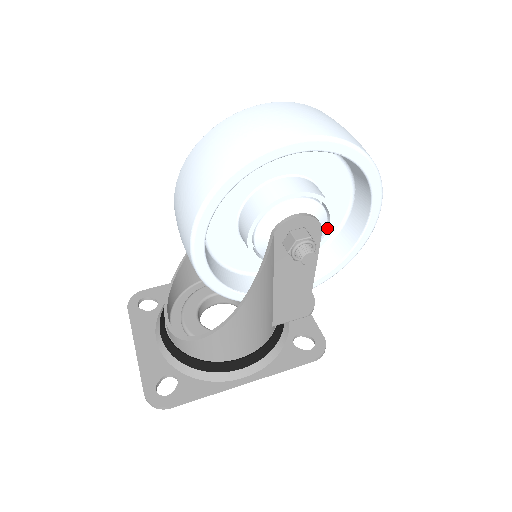
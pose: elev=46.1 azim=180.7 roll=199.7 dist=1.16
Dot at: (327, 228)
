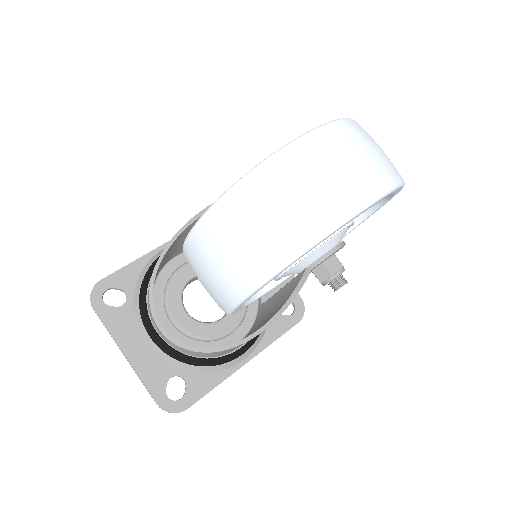
Dot at: occluded
